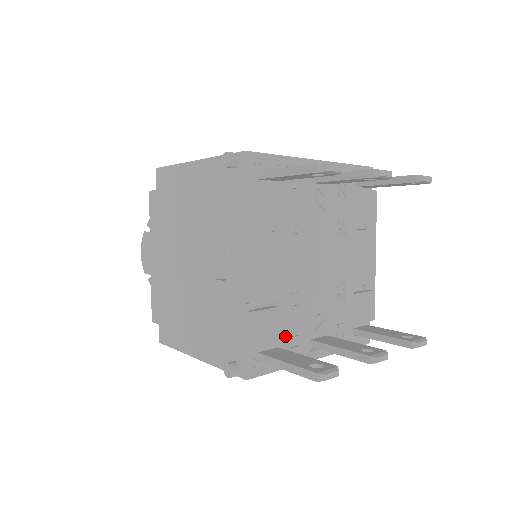
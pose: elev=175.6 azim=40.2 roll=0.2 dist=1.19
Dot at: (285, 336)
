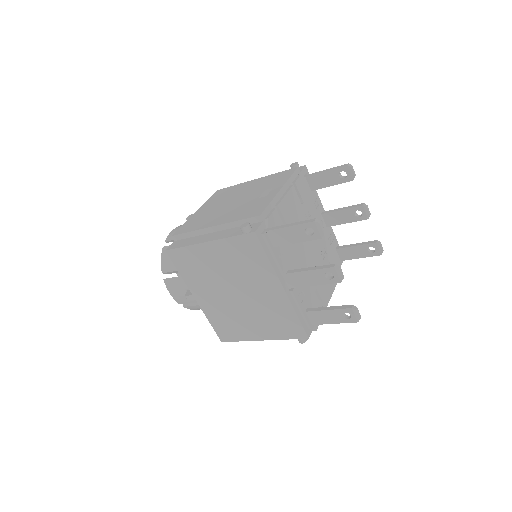
Dot at: (281, 246)
